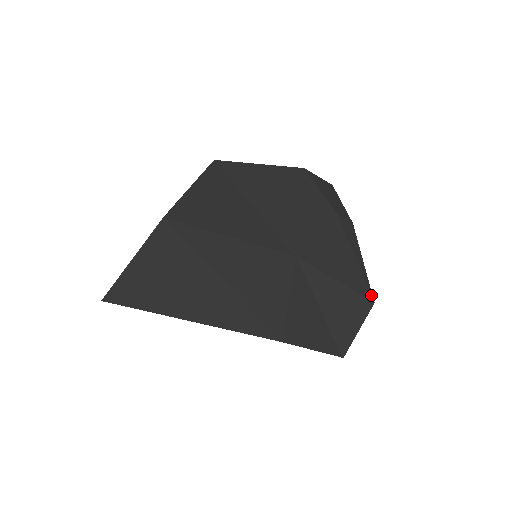
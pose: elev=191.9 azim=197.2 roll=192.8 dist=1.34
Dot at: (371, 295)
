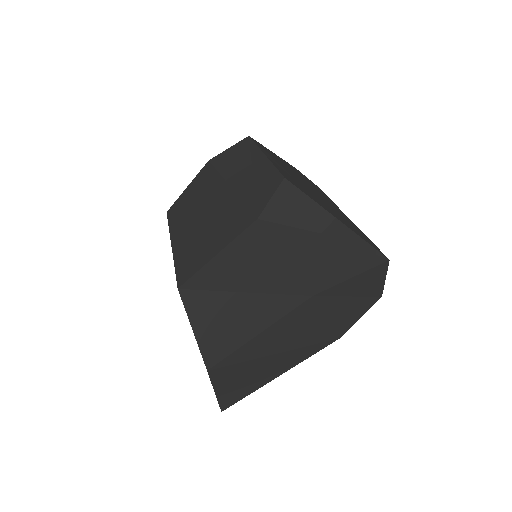
Dot at: (384, 258)
